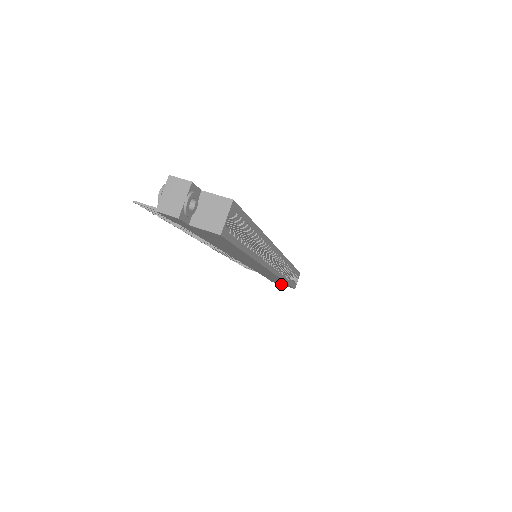
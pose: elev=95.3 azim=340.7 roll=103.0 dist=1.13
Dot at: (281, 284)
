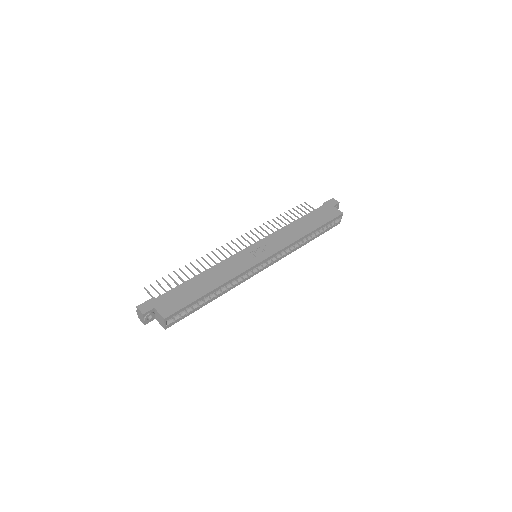
Dot at: occluded
